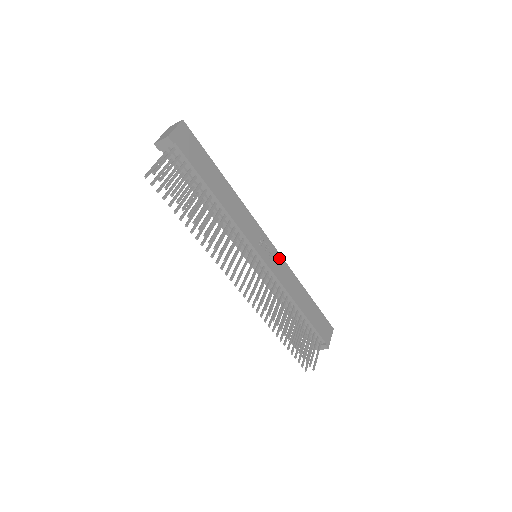
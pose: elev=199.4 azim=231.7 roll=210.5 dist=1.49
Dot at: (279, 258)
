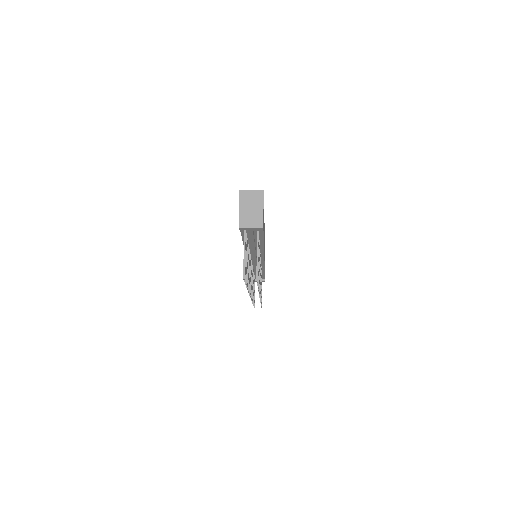
Dot at: occluded
